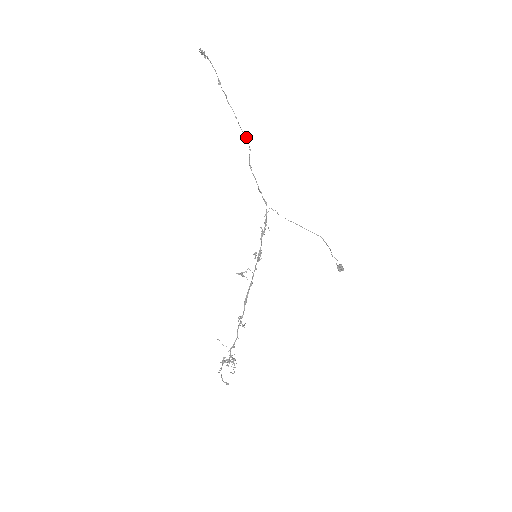
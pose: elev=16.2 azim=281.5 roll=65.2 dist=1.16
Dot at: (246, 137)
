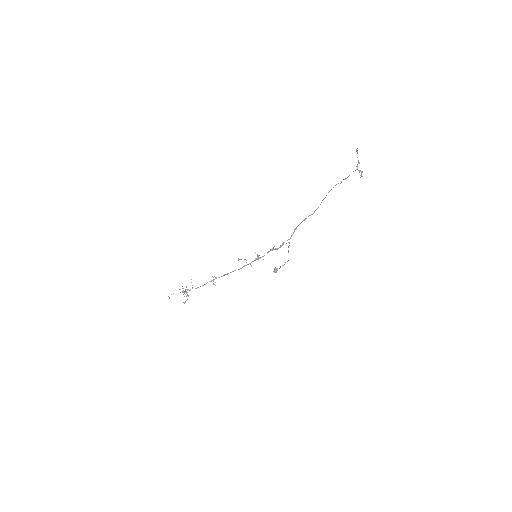
Dot at: occluded
